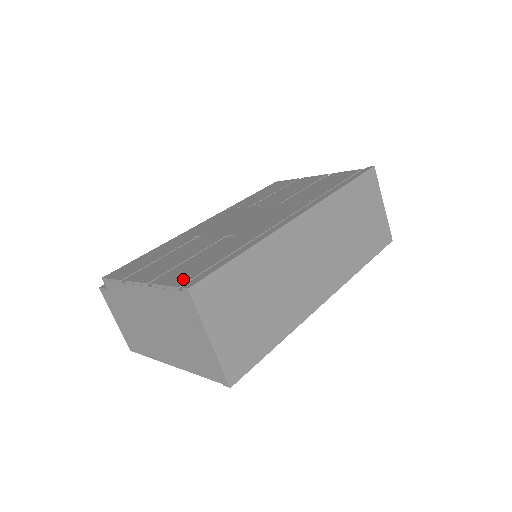
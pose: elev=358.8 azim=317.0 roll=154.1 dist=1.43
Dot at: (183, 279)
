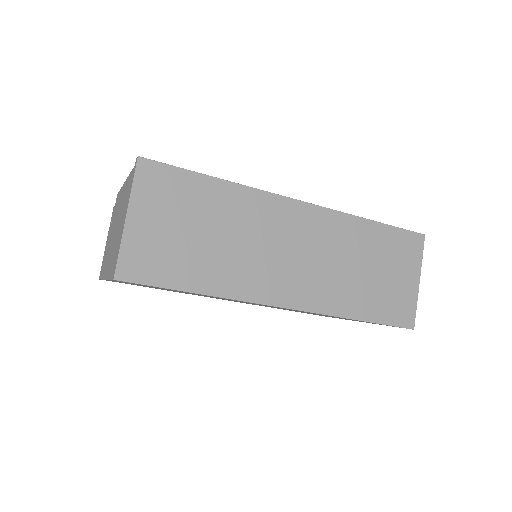
Dot at: occluded
